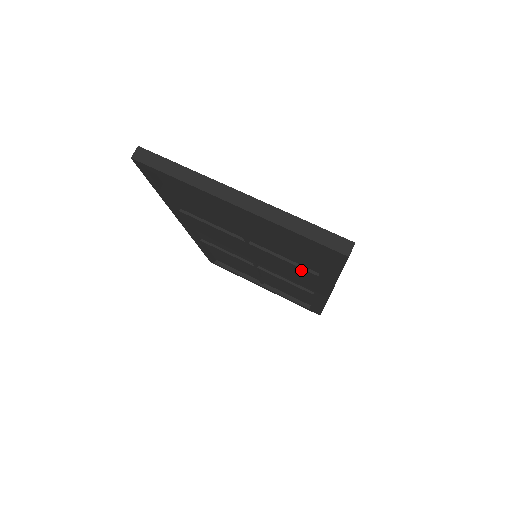
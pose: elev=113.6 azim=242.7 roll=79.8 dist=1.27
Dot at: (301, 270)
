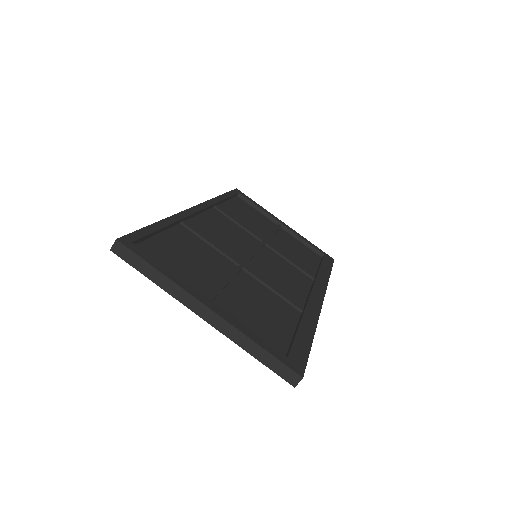
Dot at: (290, 294)
